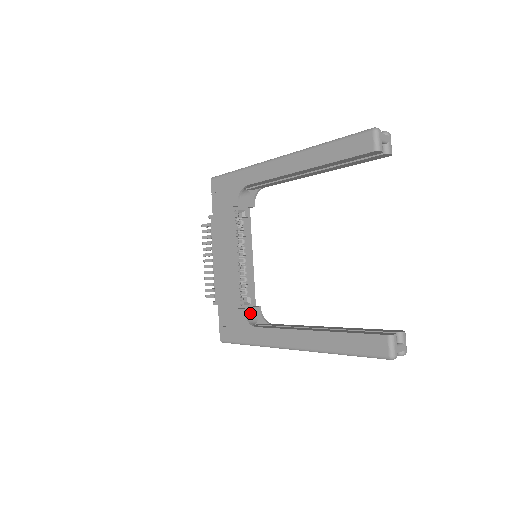
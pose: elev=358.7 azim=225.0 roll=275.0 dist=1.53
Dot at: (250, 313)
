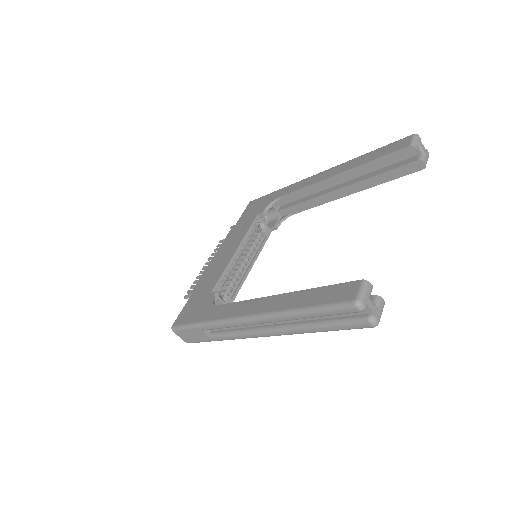
Dot at: occluded
